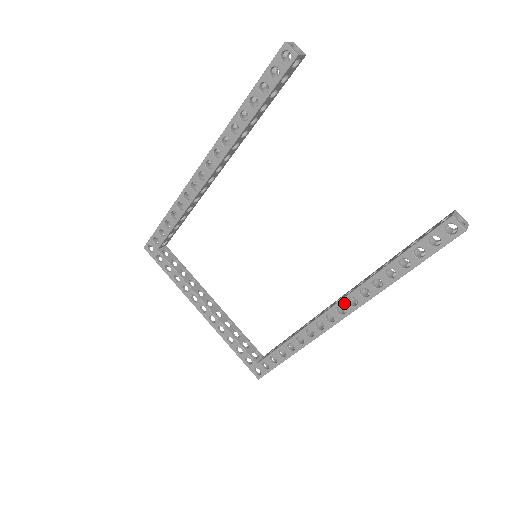
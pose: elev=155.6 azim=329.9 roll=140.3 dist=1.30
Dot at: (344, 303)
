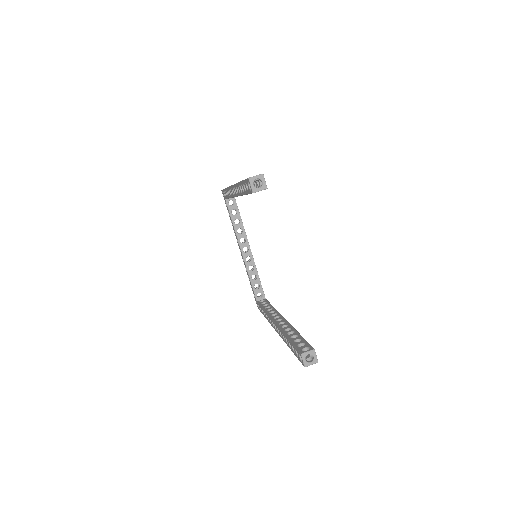
Dot at: (276, 326)
